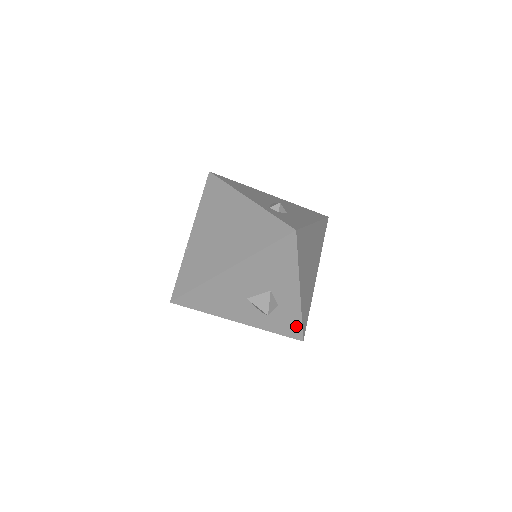
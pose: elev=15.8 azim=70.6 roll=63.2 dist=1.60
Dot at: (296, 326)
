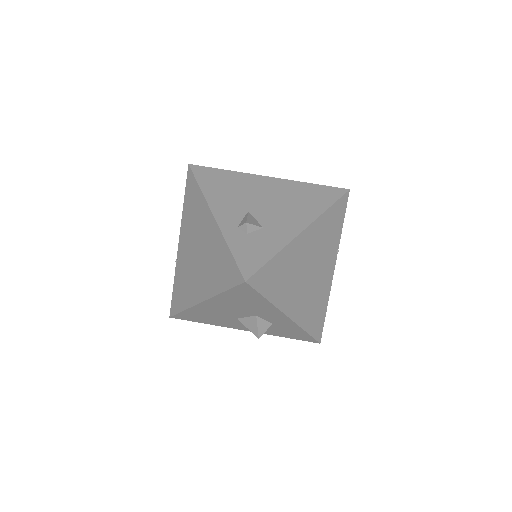
Dot at: (304, 335)
